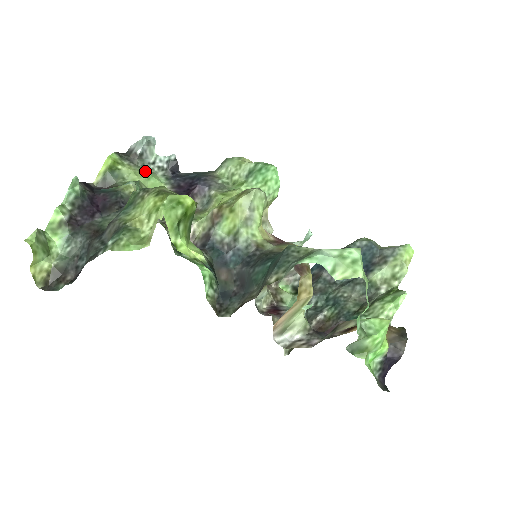
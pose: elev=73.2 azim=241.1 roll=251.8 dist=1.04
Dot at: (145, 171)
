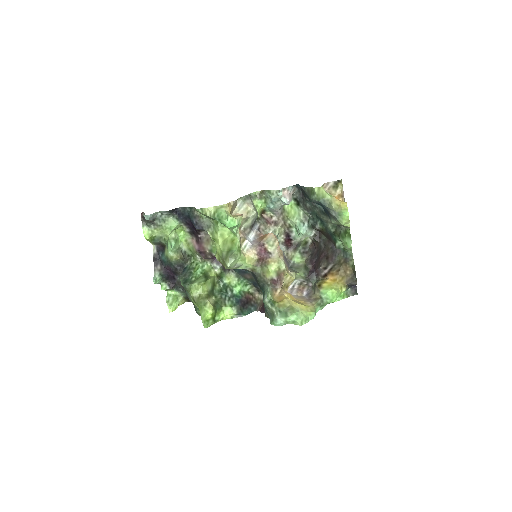
Dot at: (165, 226)
